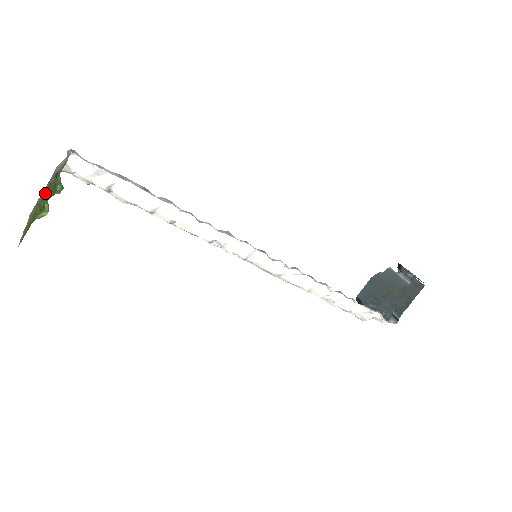
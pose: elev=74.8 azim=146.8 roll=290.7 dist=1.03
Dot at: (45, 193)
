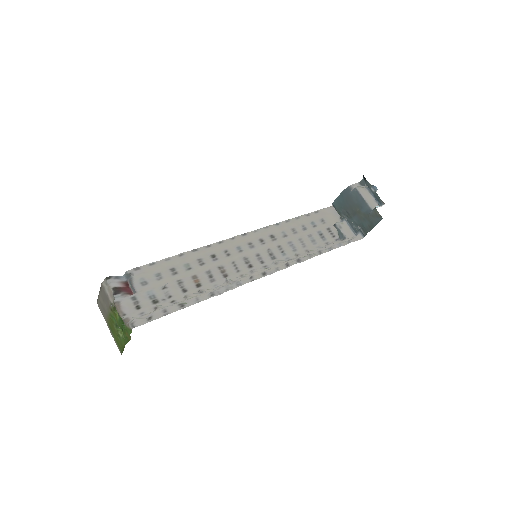
Dot at: (111, 313)
